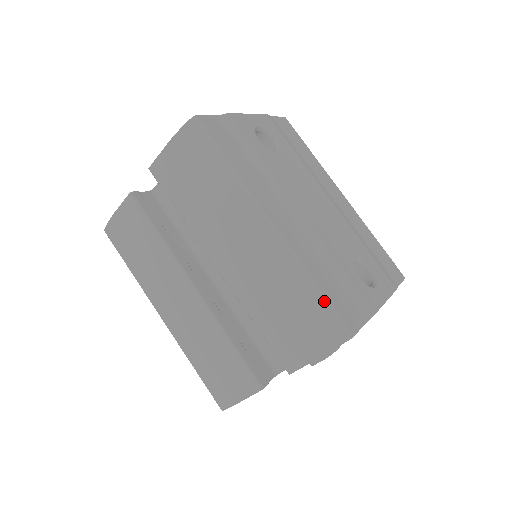
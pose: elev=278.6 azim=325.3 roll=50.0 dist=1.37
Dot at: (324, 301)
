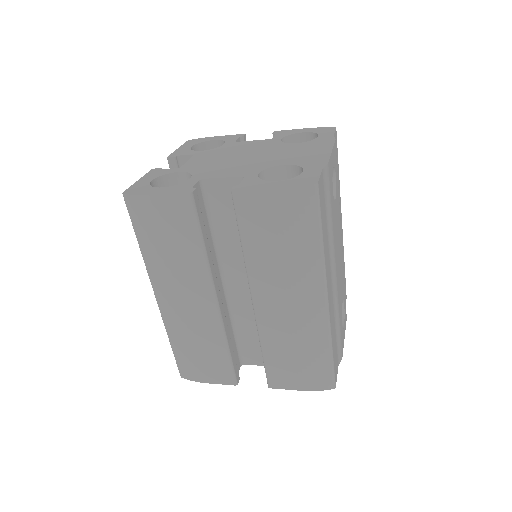
Dot at: (332, 363)
